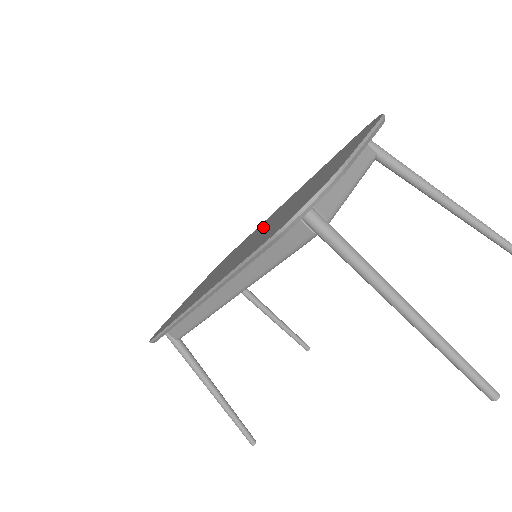
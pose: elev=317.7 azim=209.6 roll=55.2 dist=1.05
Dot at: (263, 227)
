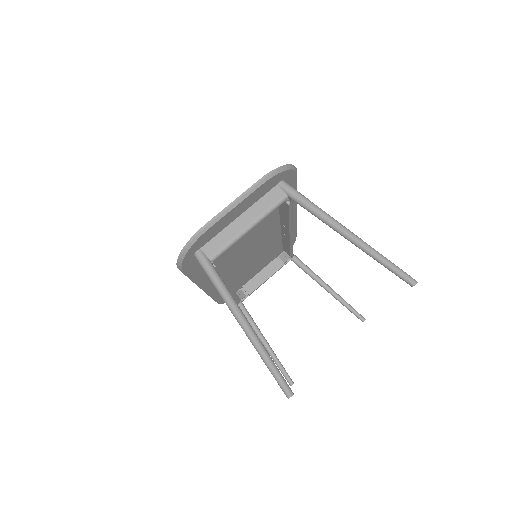
Dot at: occluded
